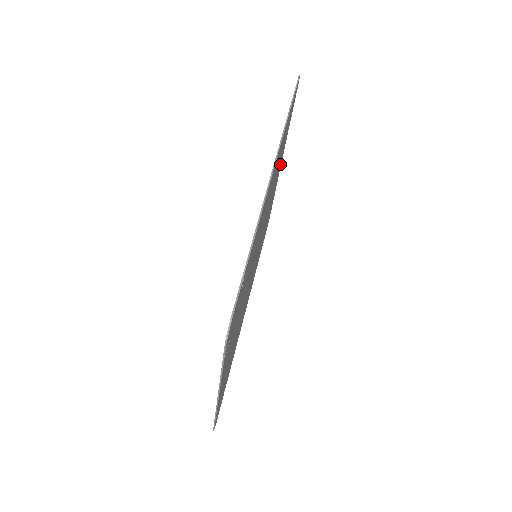
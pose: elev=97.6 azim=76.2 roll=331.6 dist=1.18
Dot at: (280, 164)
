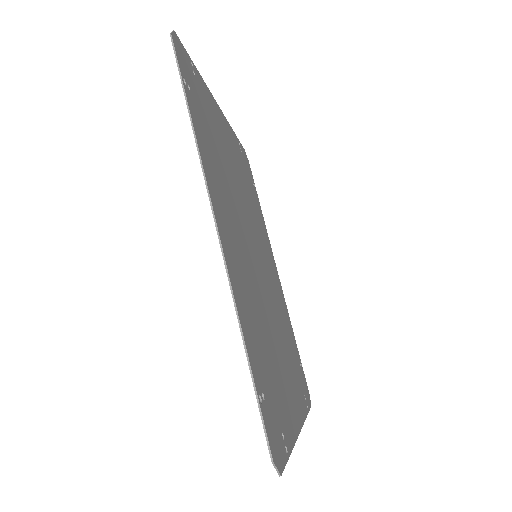
Dot at: (219, 121)
